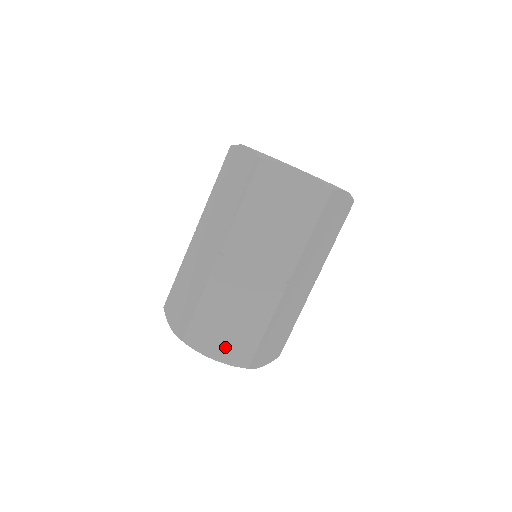
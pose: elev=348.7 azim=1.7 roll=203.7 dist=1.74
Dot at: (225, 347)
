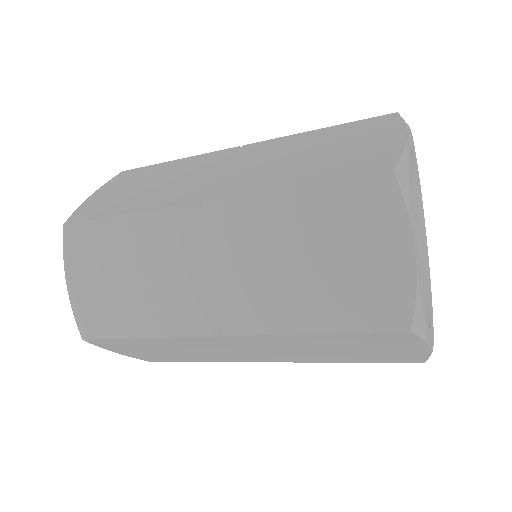
Dot at: (139, 354)
